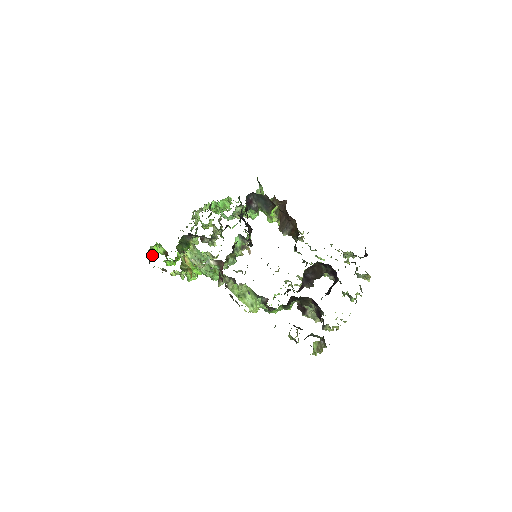
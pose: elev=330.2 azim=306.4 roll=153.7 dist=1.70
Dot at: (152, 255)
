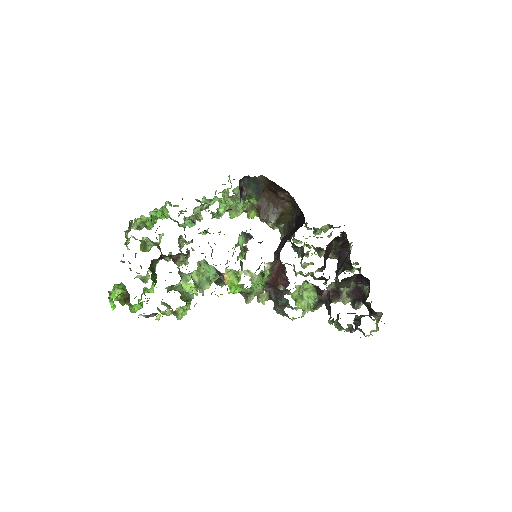
Dot at: occluded
